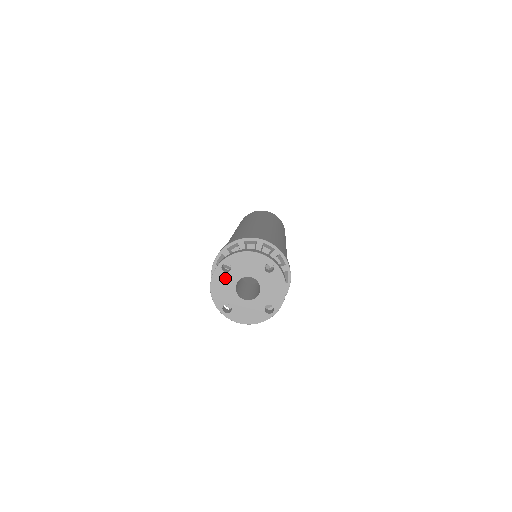
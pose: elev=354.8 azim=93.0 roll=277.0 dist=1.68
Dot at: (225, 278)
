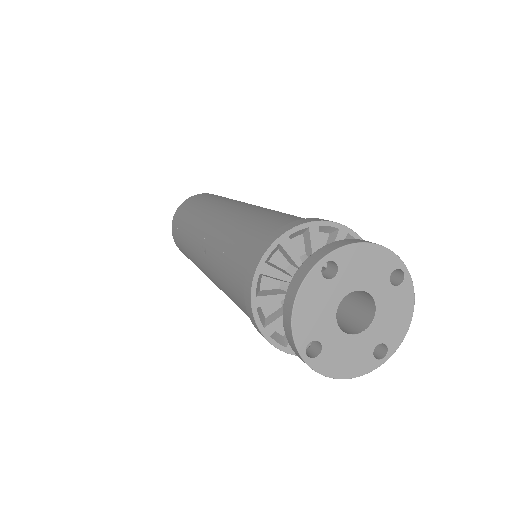
Dot at: (323, 290)
